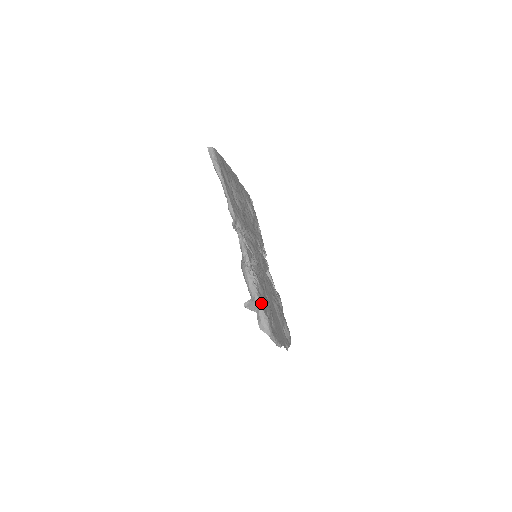
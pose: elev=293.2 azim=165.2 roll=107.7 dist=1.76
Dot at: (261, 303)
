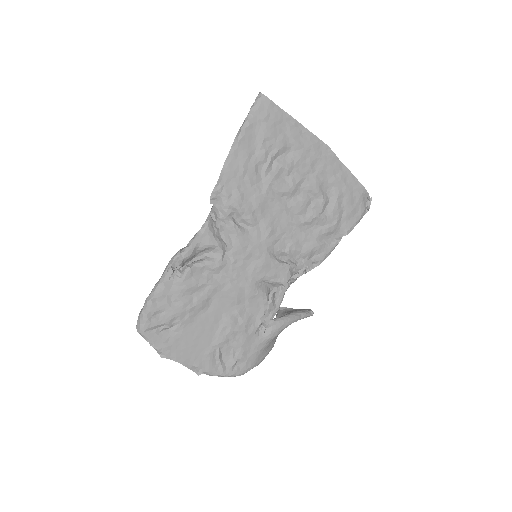
Dot at: (153, 295)
